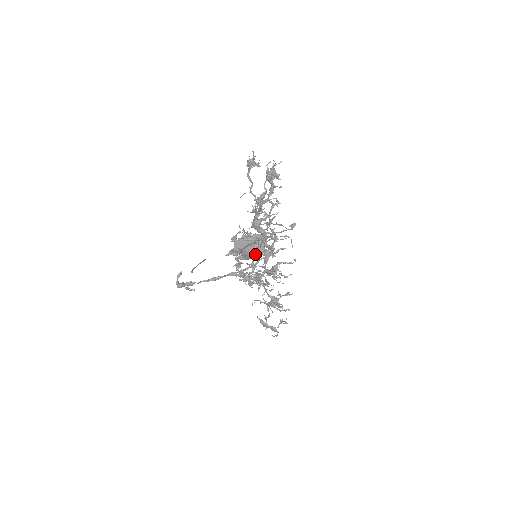
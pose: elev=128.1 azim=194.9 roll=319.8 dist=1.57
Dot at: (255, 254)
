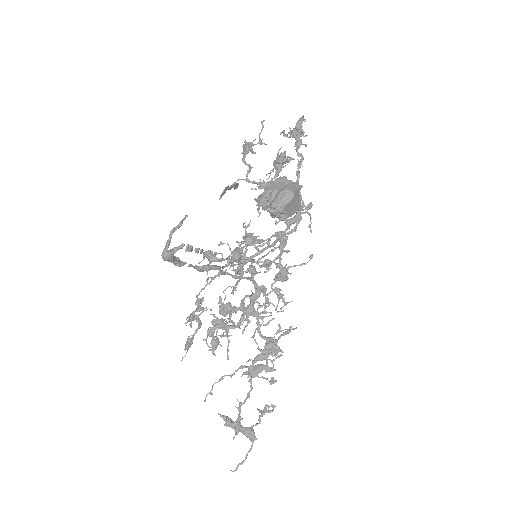
Dot at: (296, 199)
